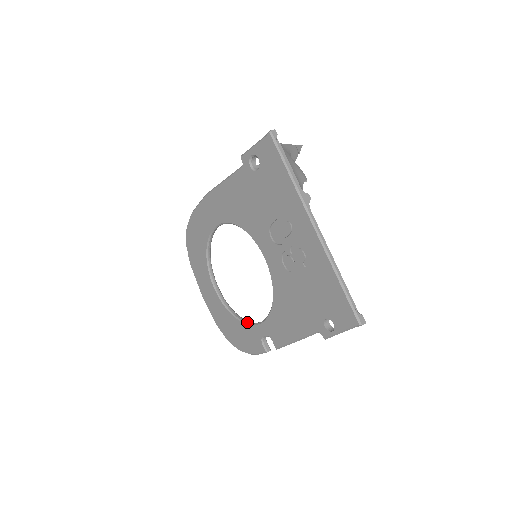
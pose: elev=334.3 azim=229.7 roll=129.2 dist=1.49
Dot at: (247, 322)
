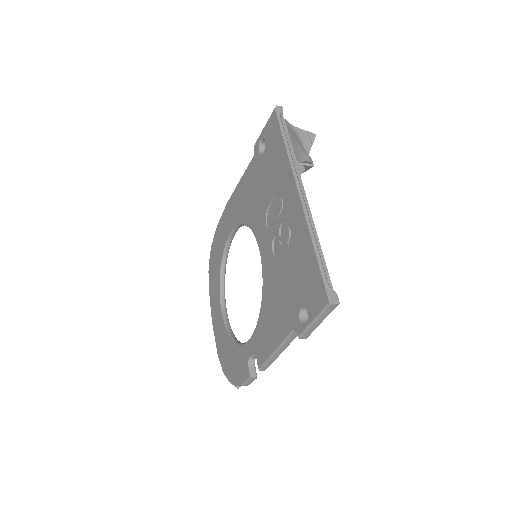
Dot at: (240, 342)
